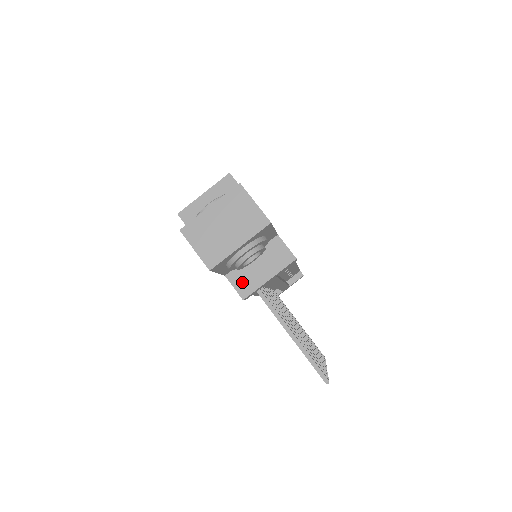
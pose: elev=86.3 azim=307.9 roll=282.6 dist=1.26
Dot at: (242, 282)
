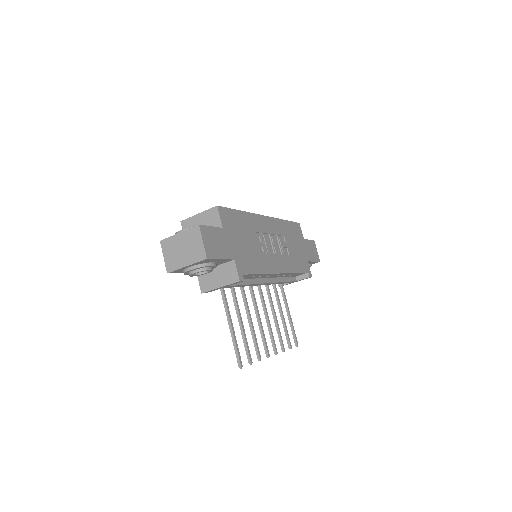
Dot at: (204, 282)
